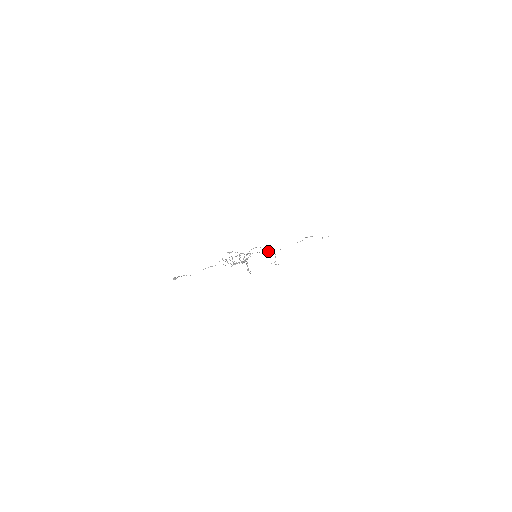
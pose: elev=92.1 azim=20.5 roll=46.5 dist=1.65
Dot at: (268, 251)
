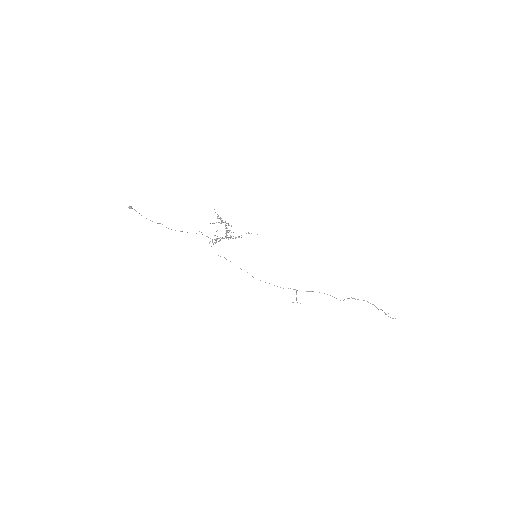
Dot at: (290, 288)
